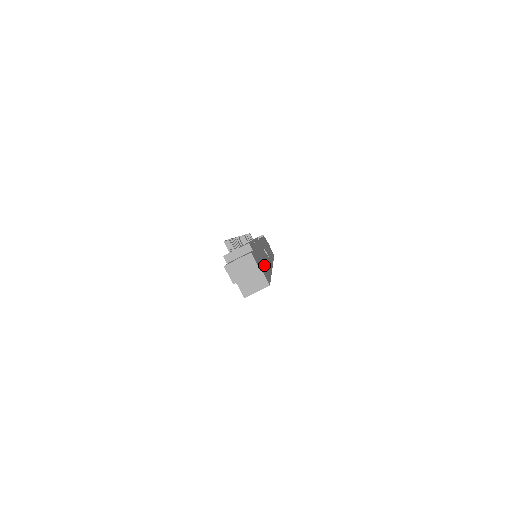
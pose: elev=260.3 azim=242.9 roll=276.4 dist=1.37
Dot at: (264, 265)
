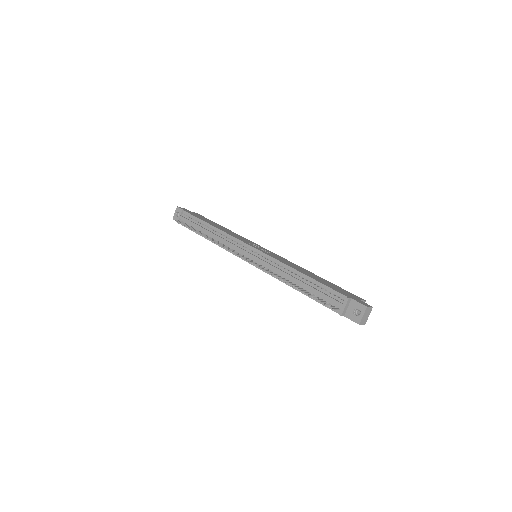
Dot at: (329, 284)
